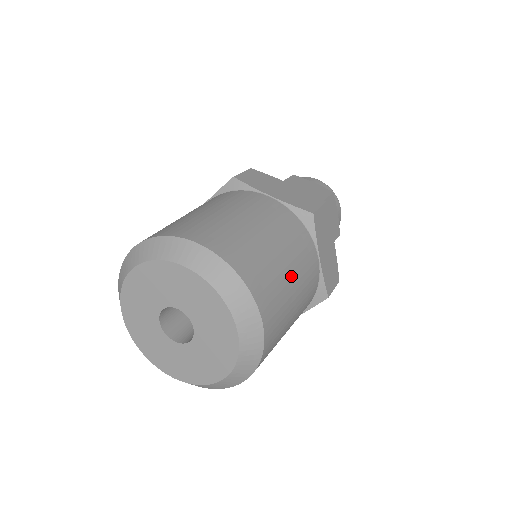
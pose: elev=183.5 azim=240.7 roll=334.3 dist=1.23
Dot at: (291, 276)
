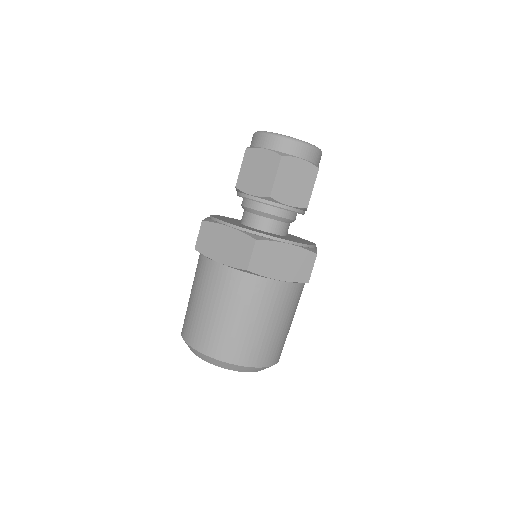
Dot at: (257, 323)
